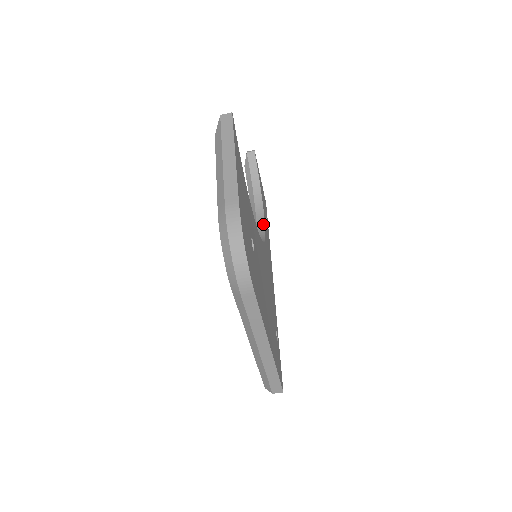
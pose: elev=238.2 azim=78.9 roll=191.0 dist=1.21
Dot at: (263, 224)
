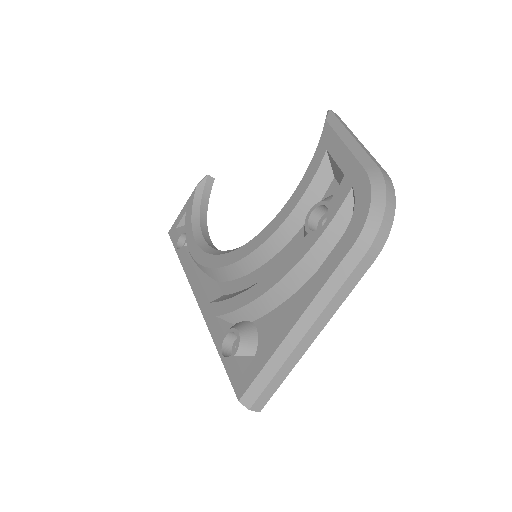
Dot at: (212, 243)
